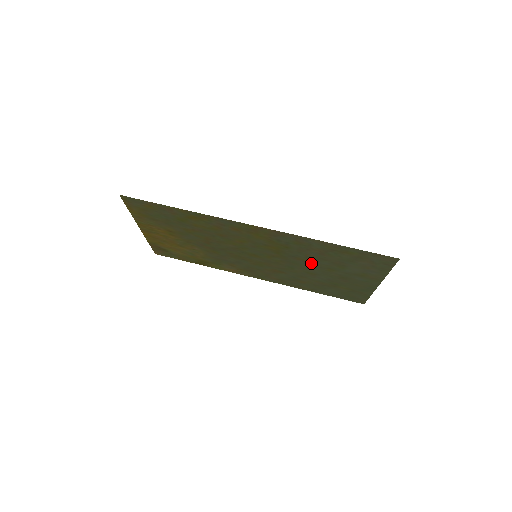
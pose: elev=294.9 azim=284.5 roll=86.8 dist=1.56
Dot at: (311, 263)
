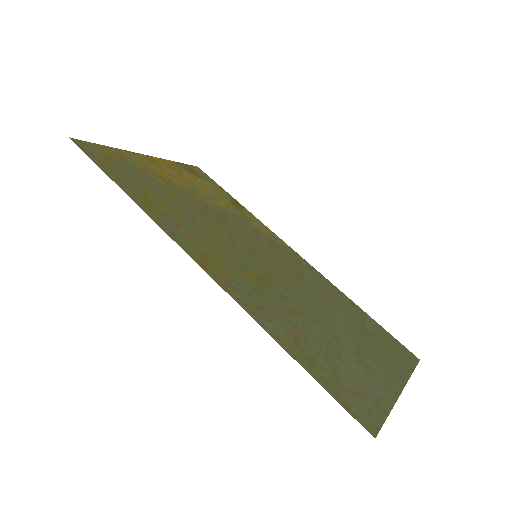
Dot at: (307, 313)
